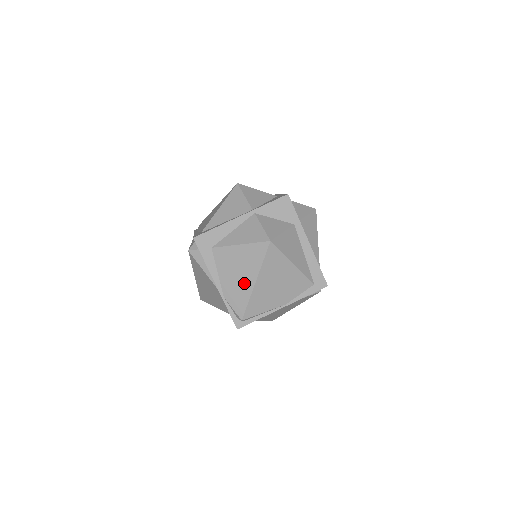
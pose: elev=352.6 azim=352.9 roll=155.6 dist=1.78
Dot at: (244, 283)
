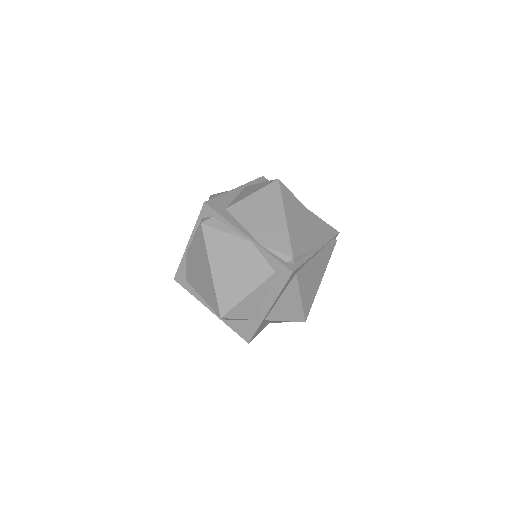
Dot at: (275, 222)
